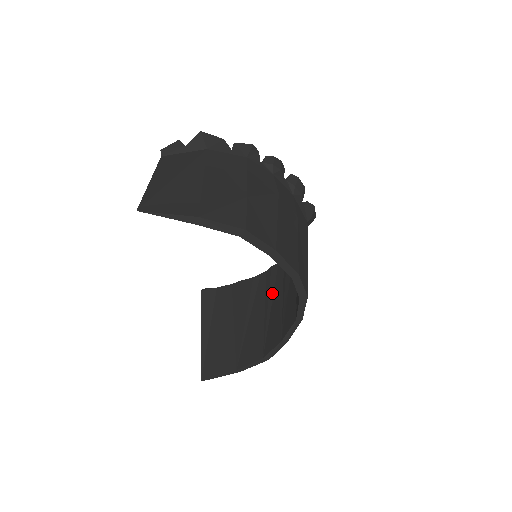
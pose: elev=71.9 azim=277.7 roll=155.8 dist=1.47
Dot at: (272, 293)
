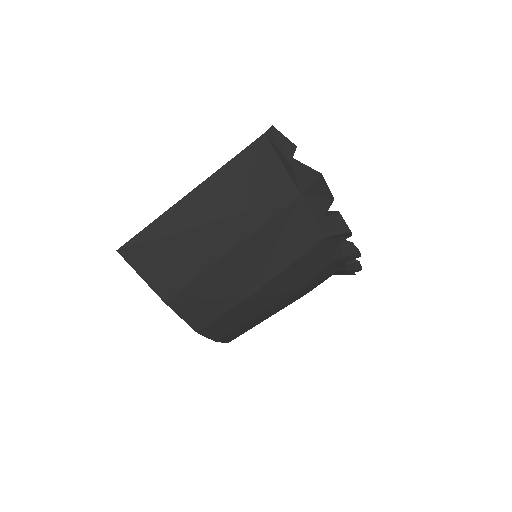
Dot at: occluded
